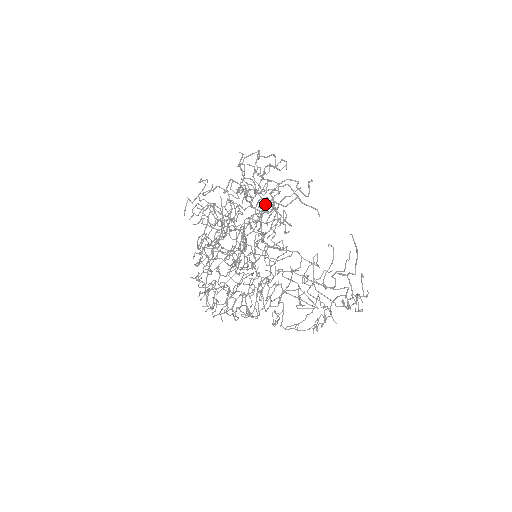
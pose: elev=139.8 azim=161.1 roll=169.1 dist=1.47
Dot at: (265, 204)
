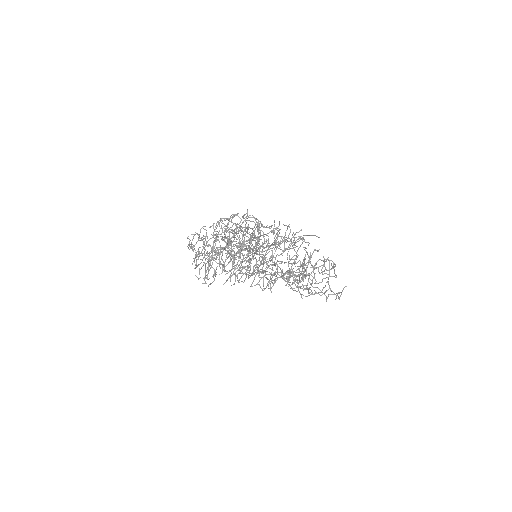
Dot at: occluded
